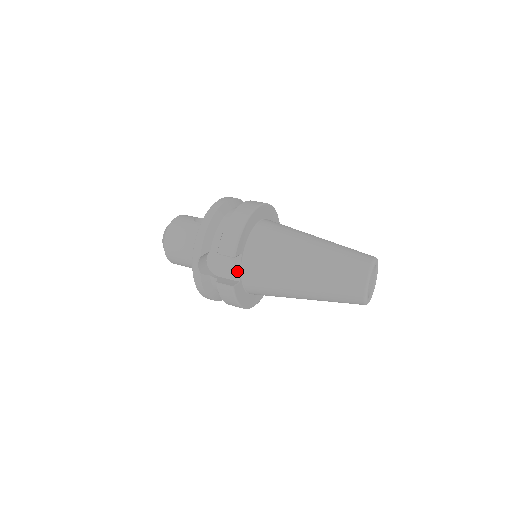
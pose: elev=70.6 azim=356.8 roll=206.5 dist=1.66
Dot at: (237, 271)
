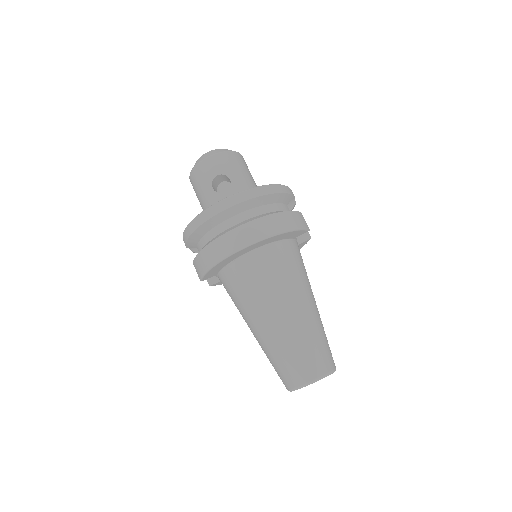
Dot at: occluded
